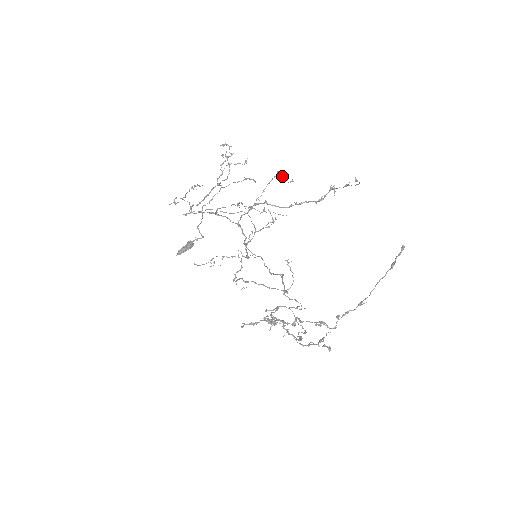
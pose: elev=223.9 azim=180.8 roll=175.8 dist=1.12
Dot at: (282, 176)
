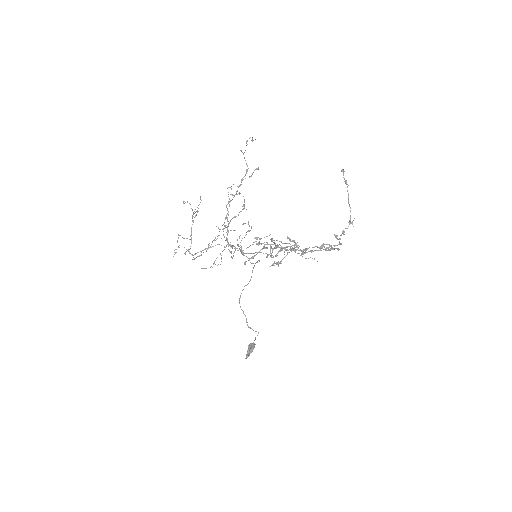
Dot at: (232, 195)
